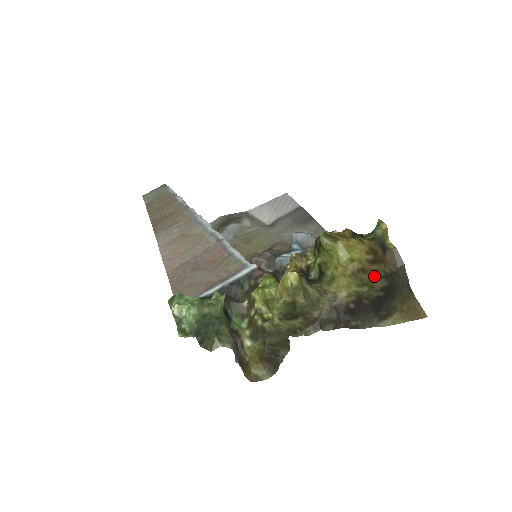
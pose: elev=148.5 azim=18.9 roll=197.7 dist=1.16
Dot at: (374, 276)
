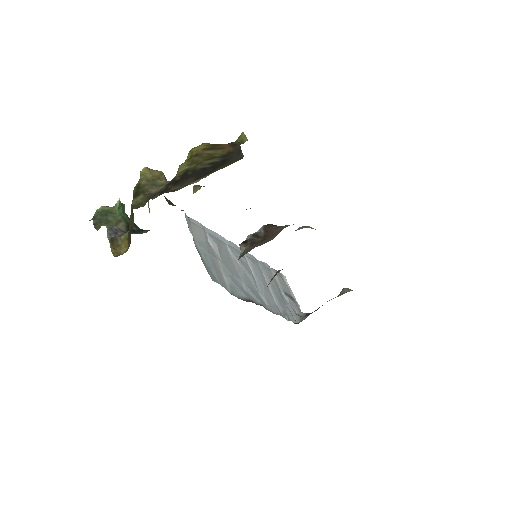
Dot at: (207, 157)
